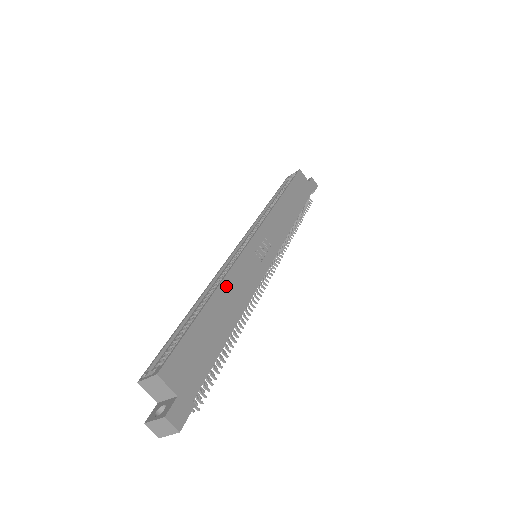
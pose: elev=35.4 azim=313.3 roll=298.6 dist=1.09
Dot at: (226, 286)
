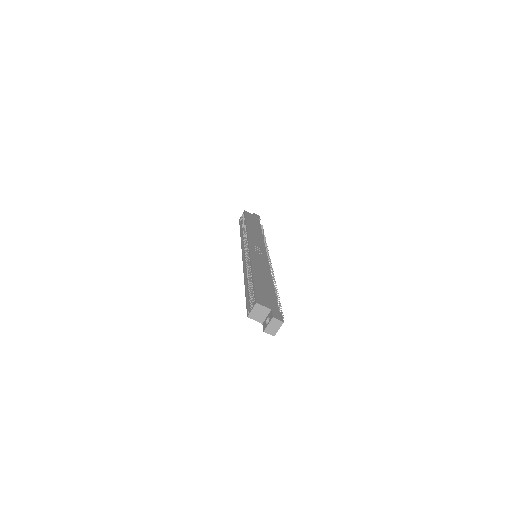
Dot at: (255, 267)
